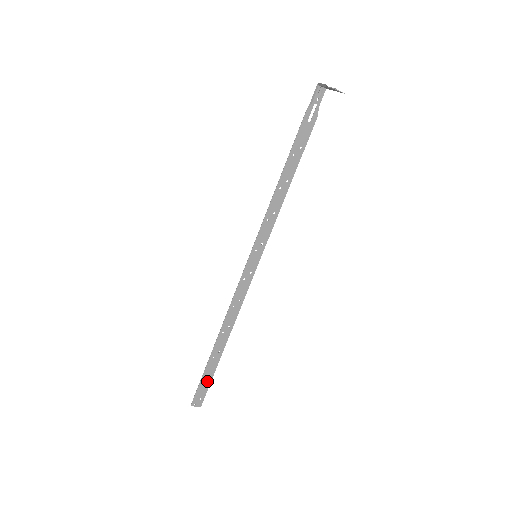
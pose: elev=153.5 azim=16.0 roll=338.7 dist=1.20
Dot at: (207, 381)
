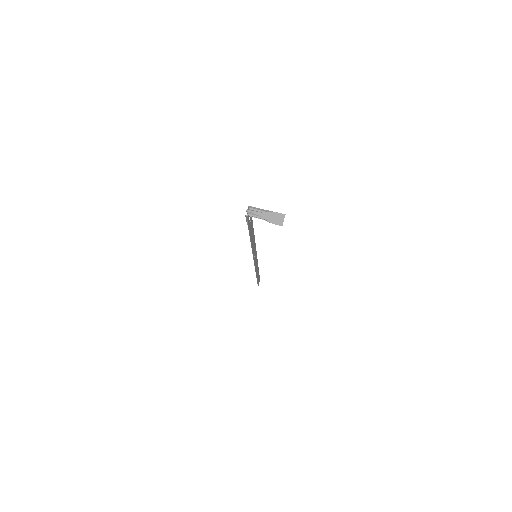
Dot at: occluded
